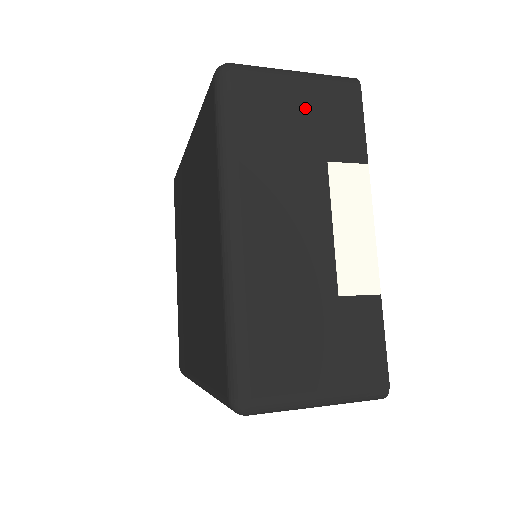
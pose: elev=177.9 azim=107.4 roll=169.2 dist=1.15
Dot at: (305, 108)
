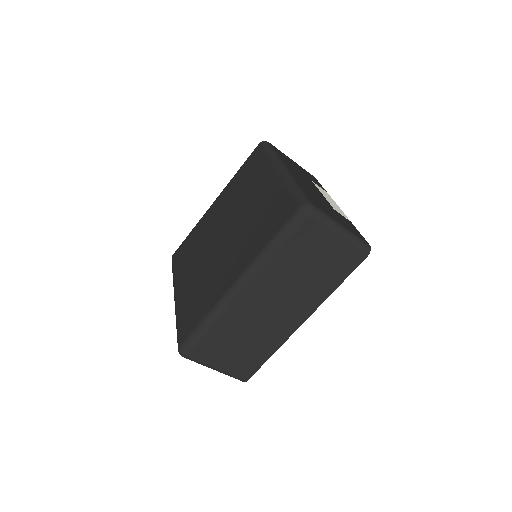
Dot at: (298, 166)
